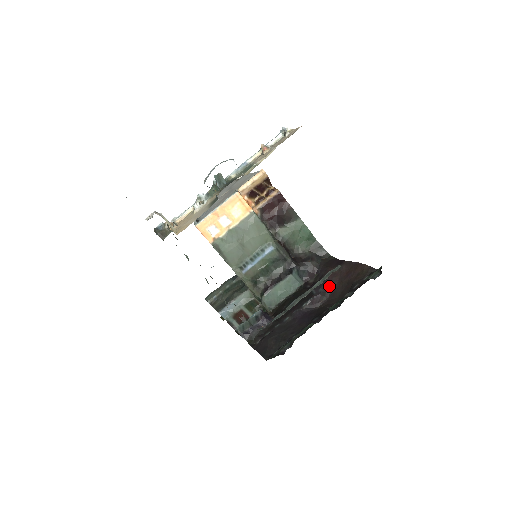
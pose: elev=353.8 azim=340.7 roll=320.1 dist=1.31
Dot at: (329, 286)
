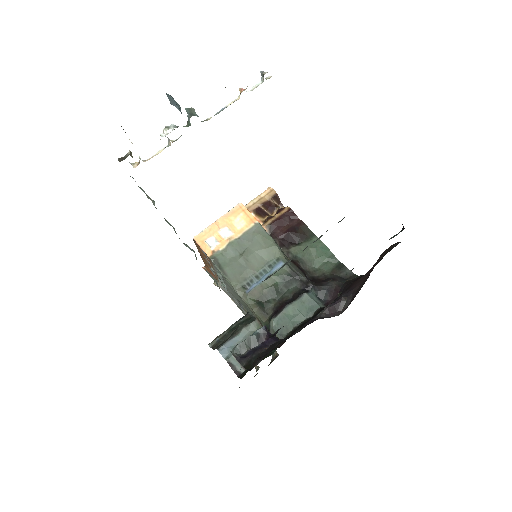
Dot at: (351, 291)
